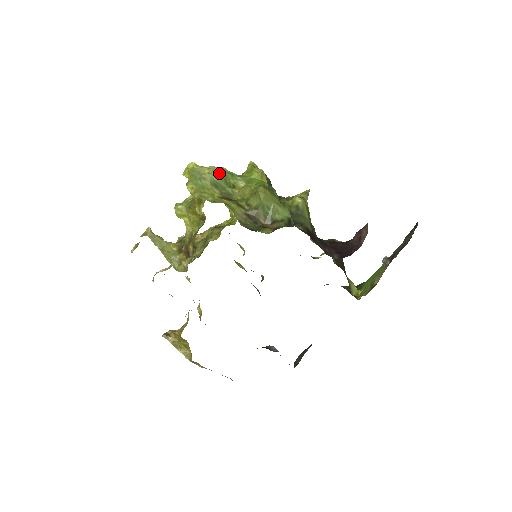
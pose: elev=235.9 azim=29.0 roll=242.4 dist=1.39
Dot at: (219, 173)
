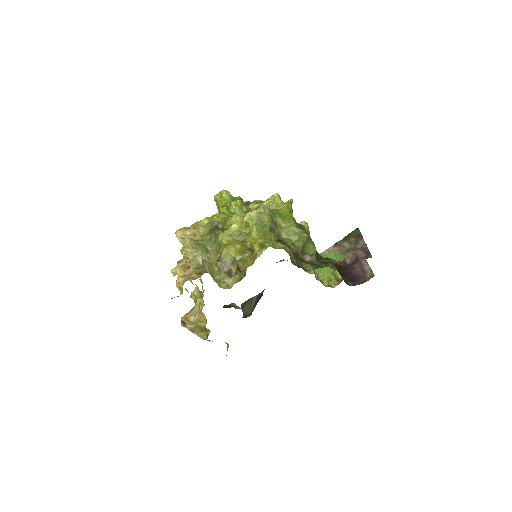
Dot at: (271, 217)
